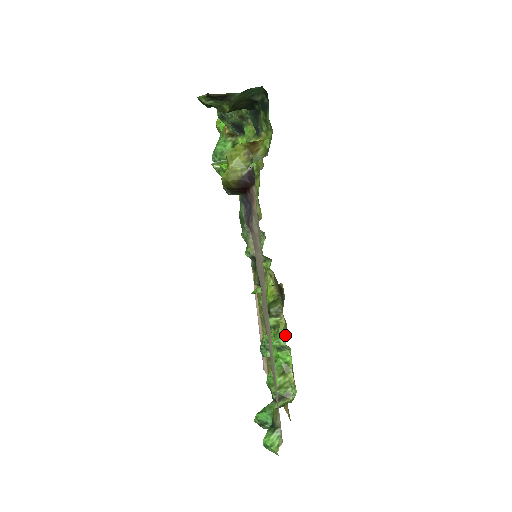
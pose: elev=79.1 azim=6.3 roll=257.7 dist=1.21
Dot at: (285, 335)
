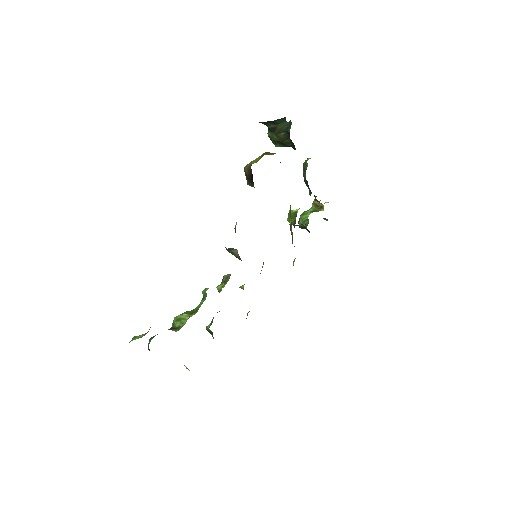
Dot at: occluded
